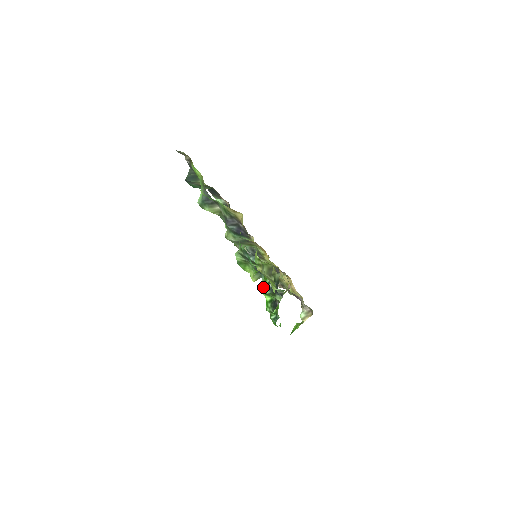
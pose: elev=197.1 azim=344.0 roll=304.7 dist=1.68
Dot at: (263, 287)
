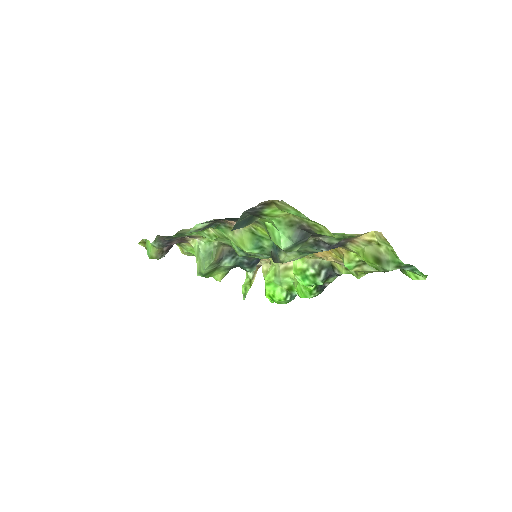
Dot at: (304, 281)
